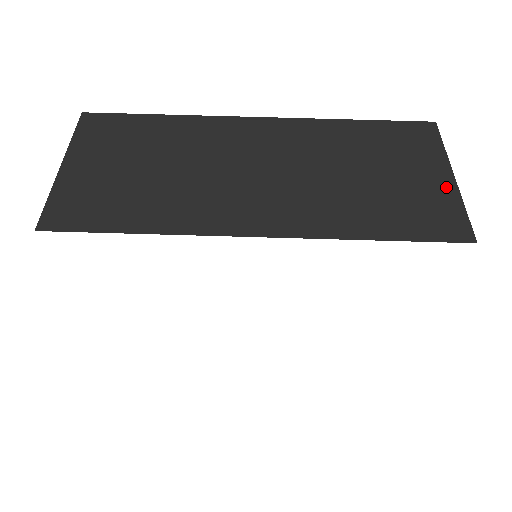
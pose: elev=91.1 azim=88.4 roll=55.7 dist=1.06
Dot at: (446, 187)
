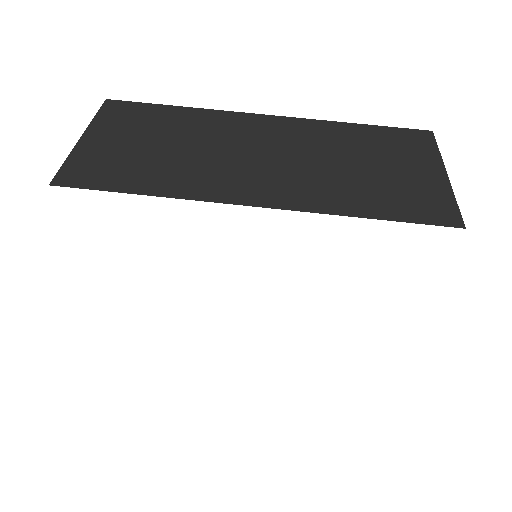
Dot at: (439, 182)
